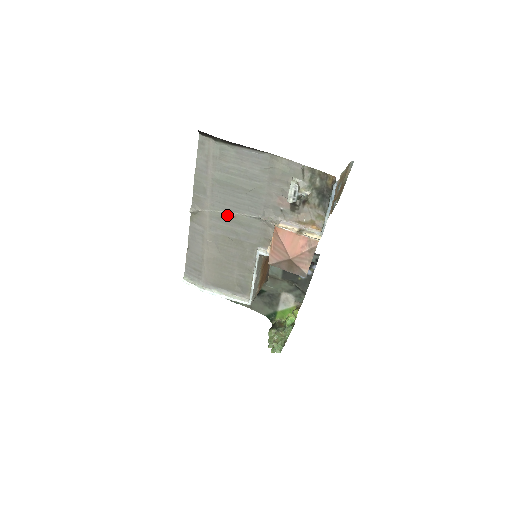
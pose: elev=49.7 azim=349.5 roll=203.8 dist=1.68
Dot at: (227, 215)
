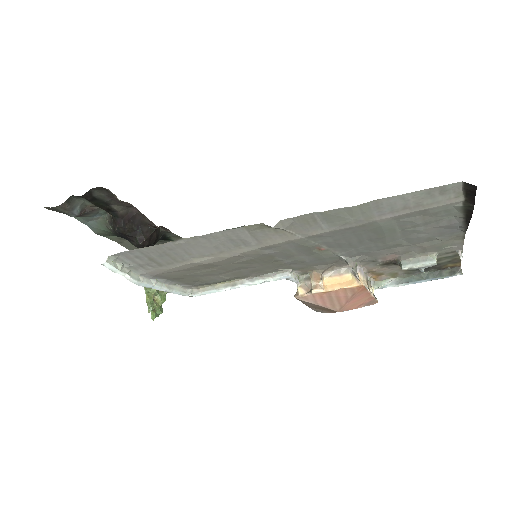
Dot at: (316, 247)
